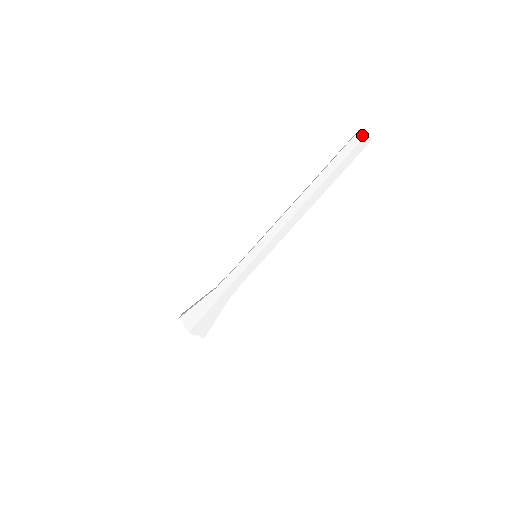
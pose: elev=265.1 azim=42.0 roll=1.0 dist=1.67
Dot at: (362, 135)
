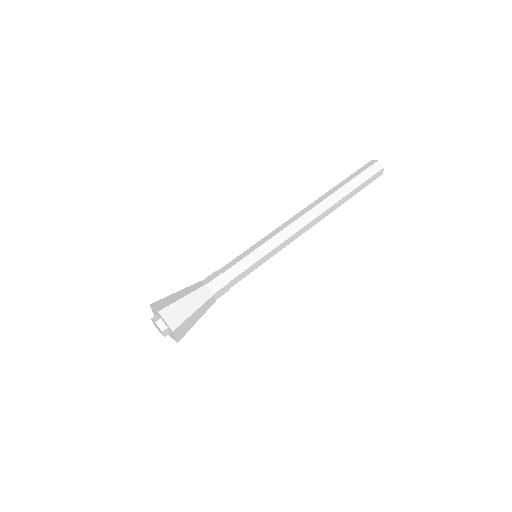
Dot at: (373, 162)
